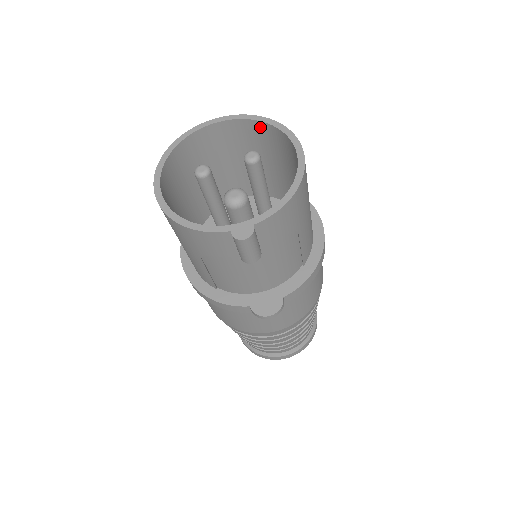
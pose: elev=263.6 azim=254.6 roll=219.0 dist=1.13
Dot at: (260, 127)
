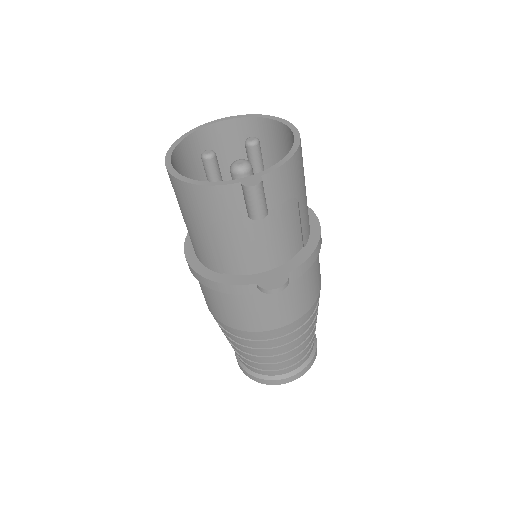
Dot at: (256, 124)
